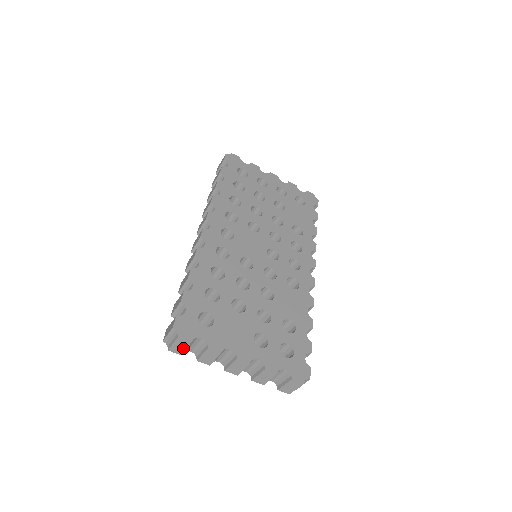
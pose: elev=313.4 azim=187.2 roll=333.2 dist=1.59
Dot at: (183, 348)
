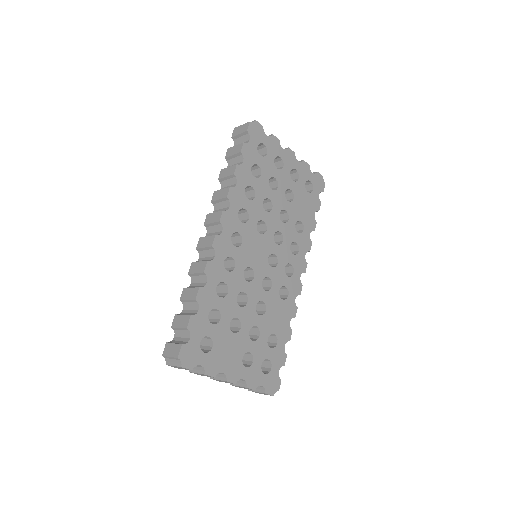
Dot at: (181, 368)
